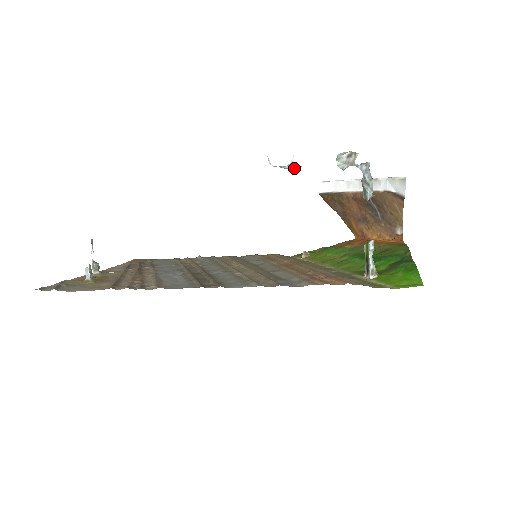
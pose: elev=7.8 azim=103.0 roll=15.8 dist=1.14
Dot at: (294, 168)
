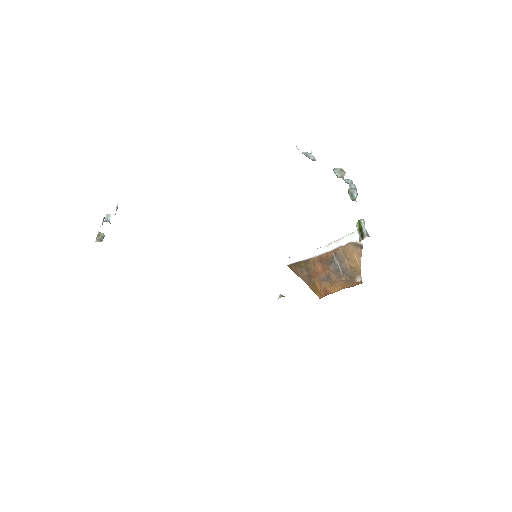
Dot at: (312, 158)
